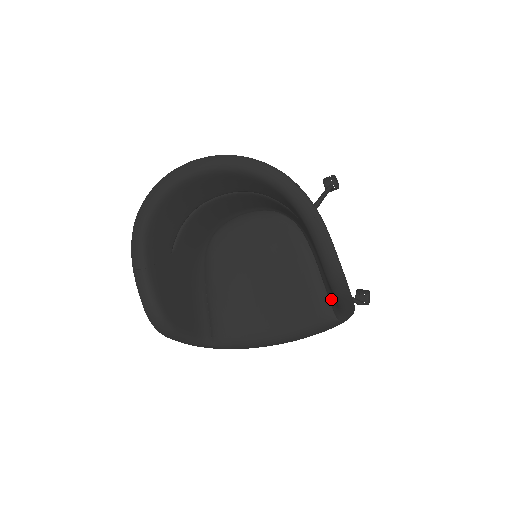
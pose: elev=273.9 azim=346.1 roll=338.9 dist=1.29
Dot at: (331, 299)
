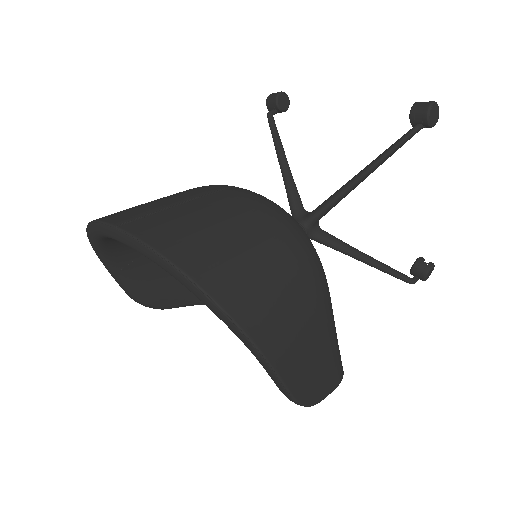
Dot at: occluded
